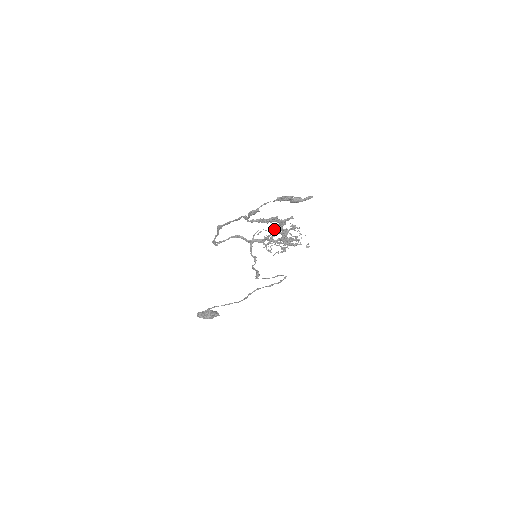
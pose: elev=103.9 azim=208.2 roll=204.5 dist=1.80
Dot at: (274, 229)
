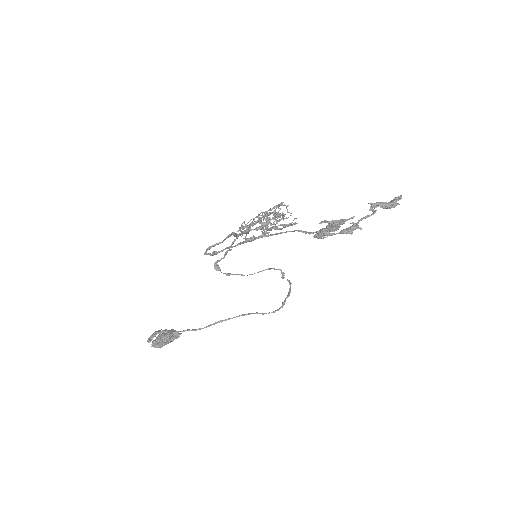
Dot at: (269, 215)
